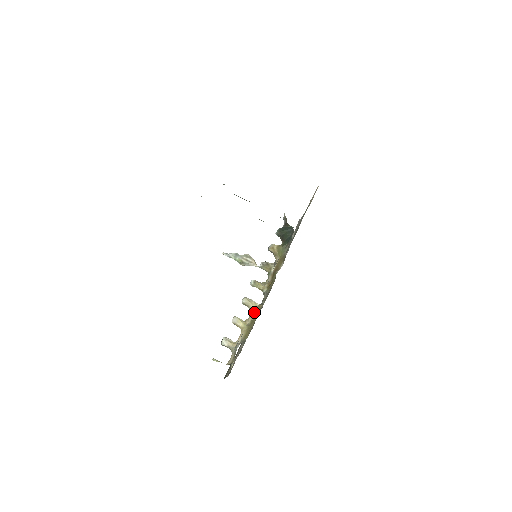
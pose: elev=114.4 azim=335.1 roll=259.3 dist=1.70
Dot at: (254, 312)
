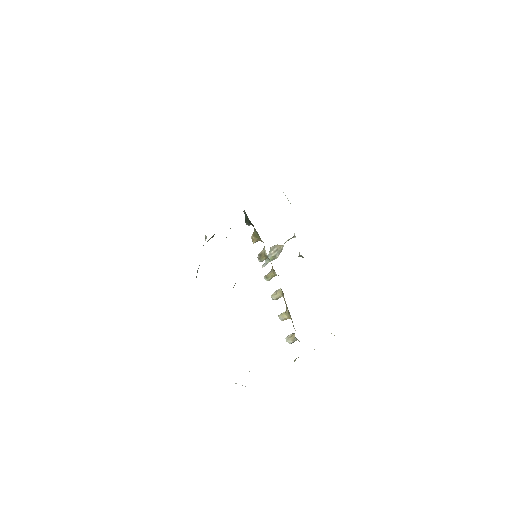
Dot at: (284, 298)
